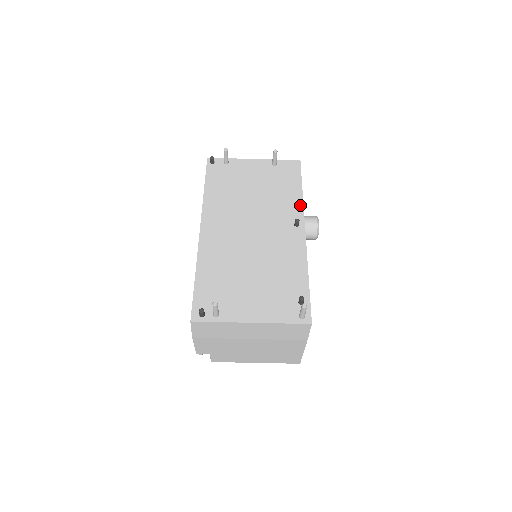
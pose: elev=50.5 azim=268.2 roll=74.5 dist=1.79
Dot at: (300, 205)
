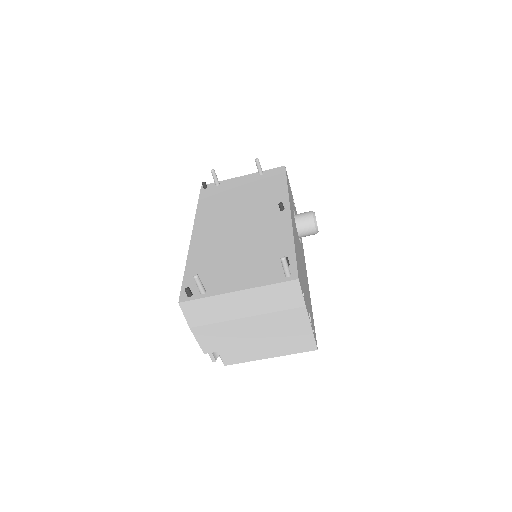
Dot at: (285, 195)
